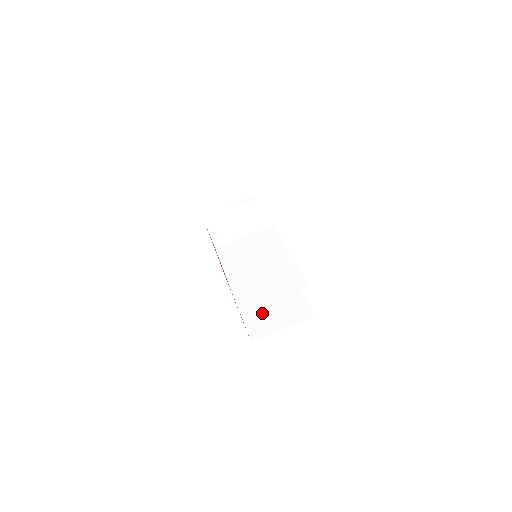
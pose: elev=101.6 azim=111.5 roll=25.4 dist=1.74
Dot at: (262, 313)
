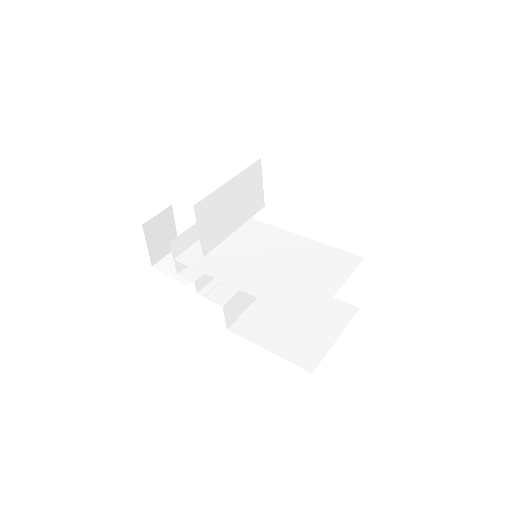
Dot at: (291, 333)
